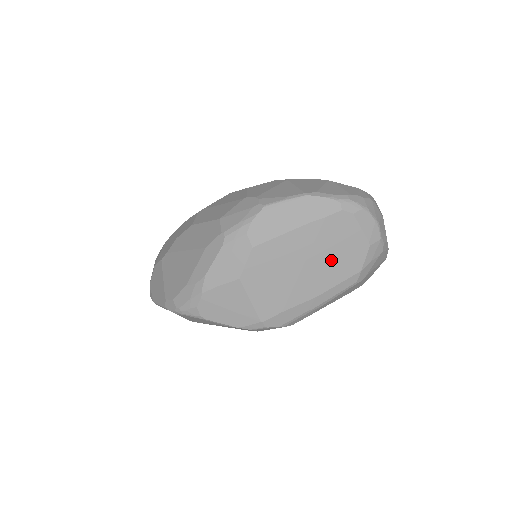
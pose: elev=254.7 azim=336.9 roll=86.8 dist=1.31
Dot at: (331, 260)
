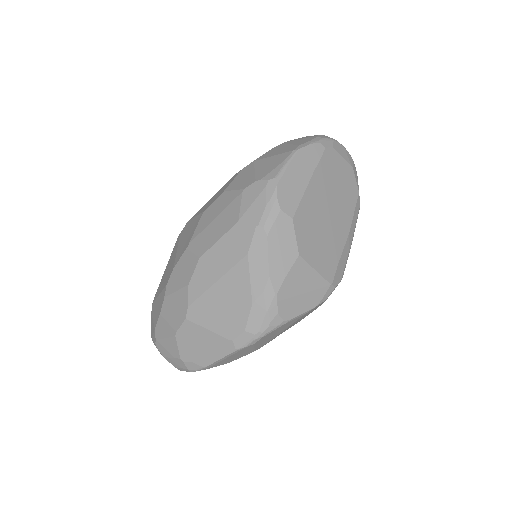
Dot at: (340, 195)
